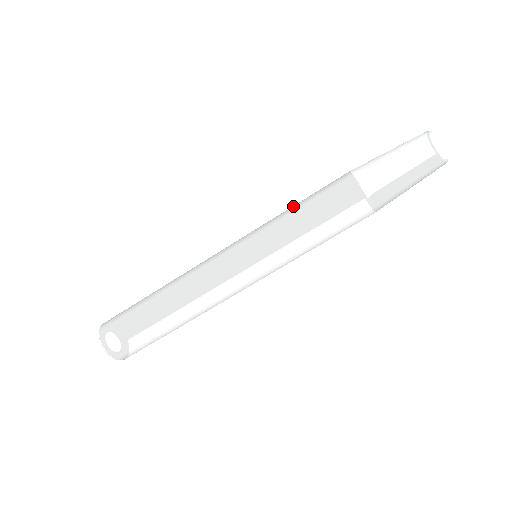
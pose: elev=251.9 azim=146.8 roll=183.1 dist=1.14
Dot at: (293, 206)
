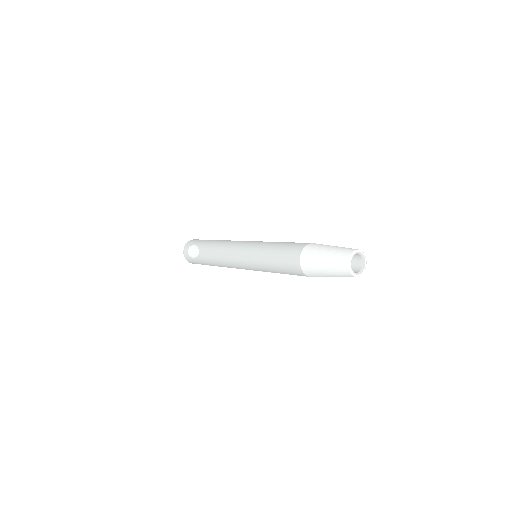
Dot at: (269, 253)
